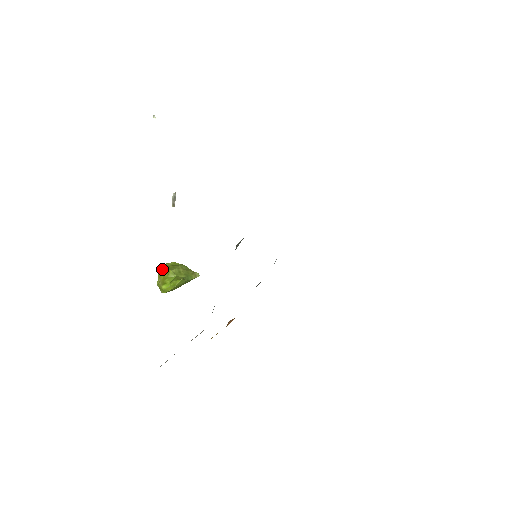
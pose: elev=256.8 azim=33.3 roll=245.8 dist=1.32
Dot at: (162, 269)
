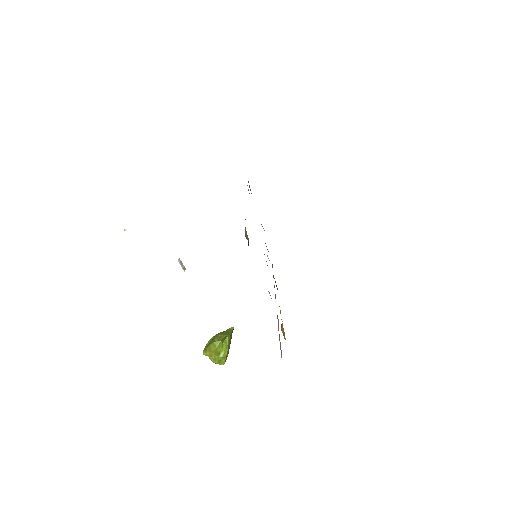
Dot at: (207, 350)
